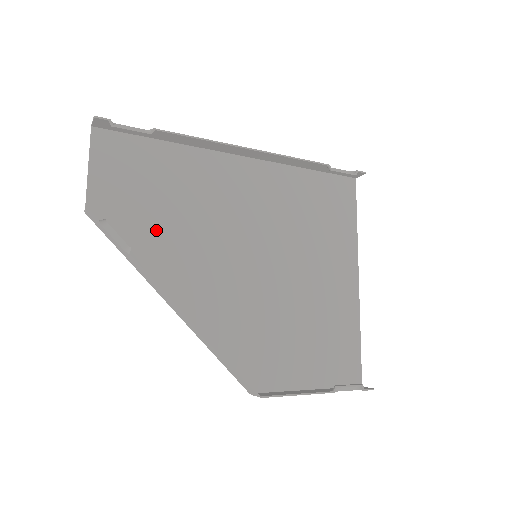
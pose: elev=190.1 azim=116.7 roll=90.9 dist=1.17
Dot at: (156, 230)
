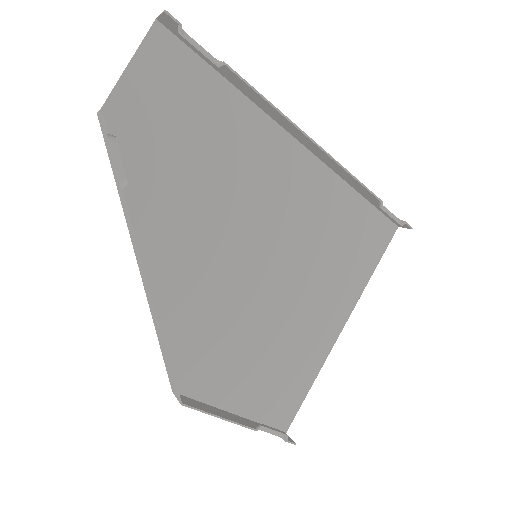
Dot at: (166, 175)
